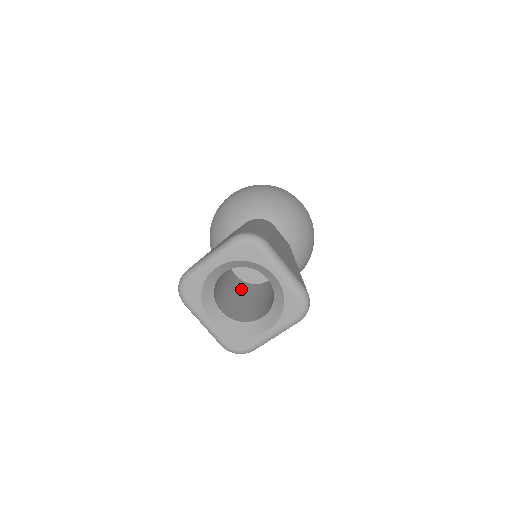
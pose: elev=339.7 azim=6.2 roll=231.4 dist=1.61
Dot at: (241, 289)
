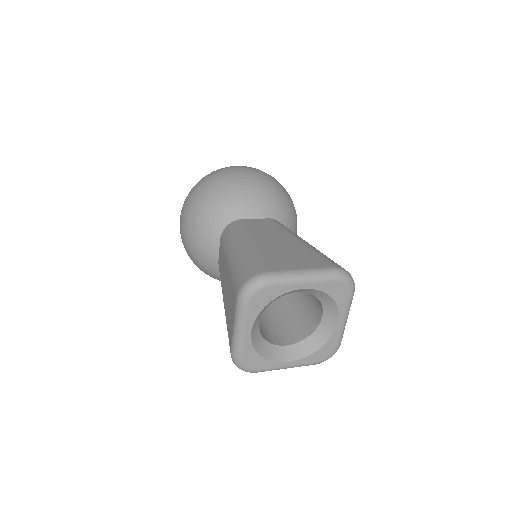
Dot at: occluded
